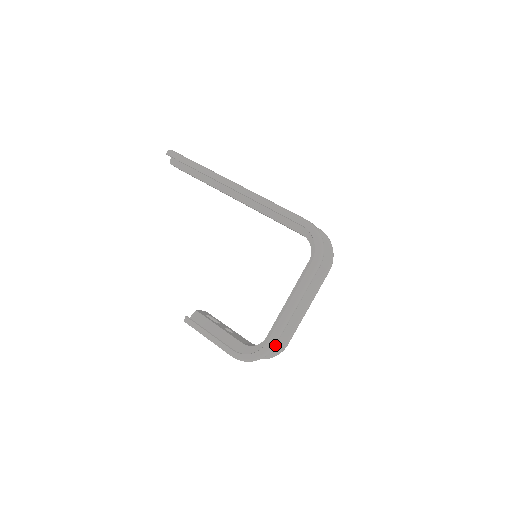
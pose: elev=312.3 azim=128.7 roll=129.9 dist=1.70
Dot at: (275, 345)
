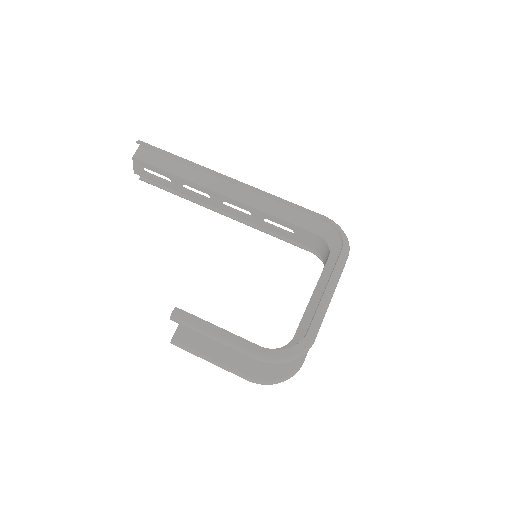
Dot at: occluded
